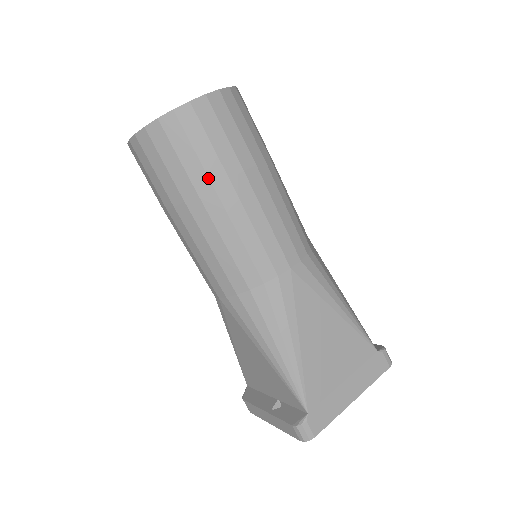
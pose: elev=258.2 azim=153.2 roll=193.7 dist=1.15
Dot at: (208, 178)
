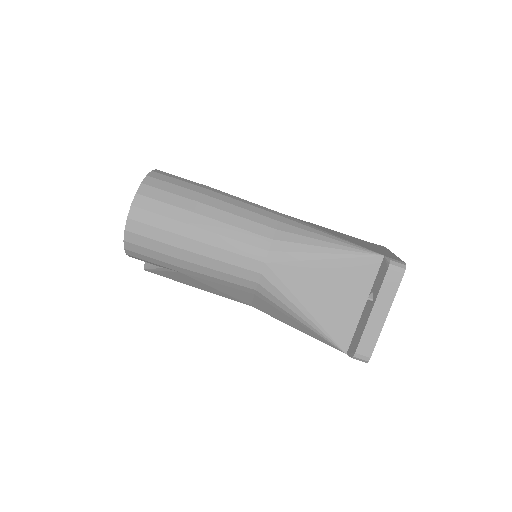
Dot at: (195, 192)
